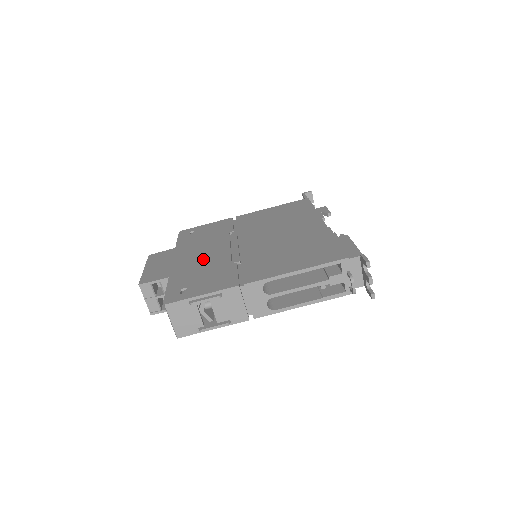
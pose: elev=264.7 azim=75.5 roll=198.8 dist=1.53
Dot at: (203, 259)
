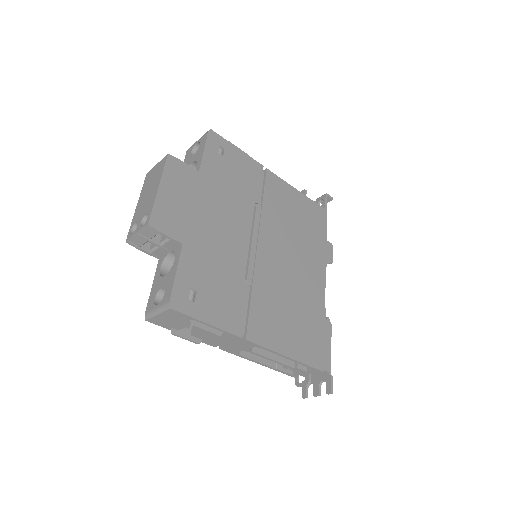
Dot at: (222, 239)
